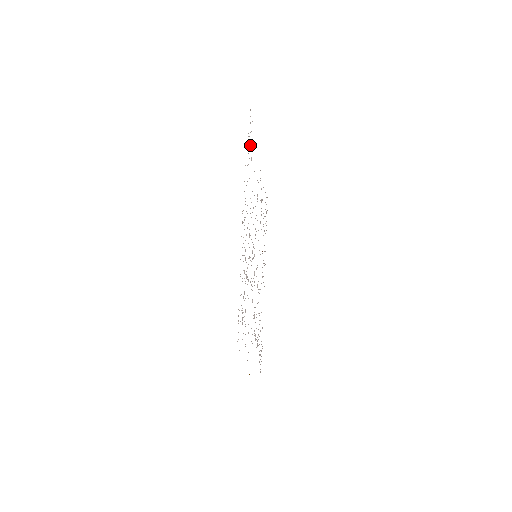
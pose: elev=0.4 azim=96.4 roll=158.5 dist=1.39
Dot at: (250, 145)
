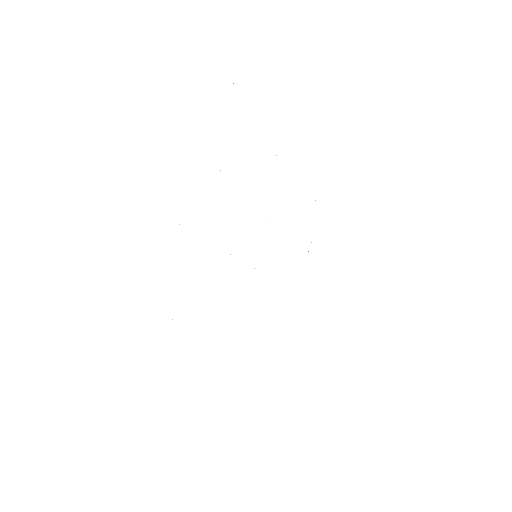
Dot at: occluded
